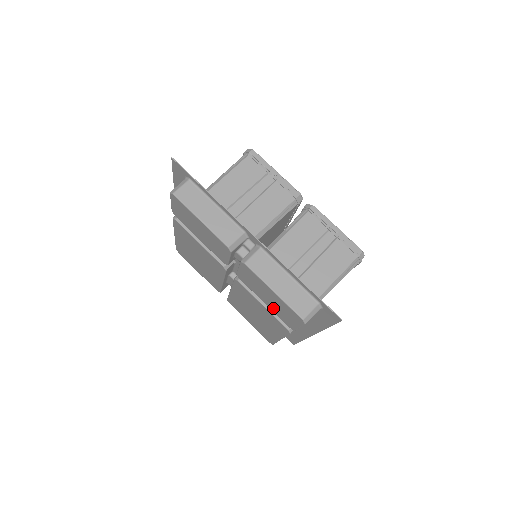
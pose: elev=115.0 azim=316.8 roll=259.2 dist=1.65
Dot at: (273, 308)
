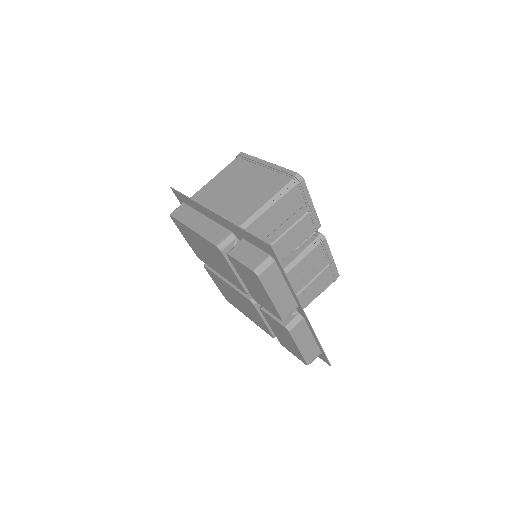
Dot at: (278, 335)
